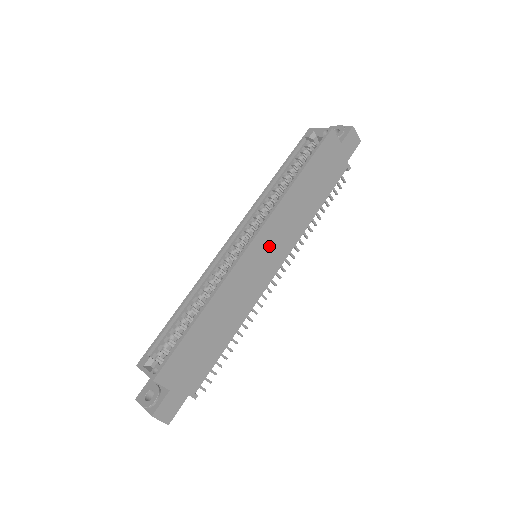
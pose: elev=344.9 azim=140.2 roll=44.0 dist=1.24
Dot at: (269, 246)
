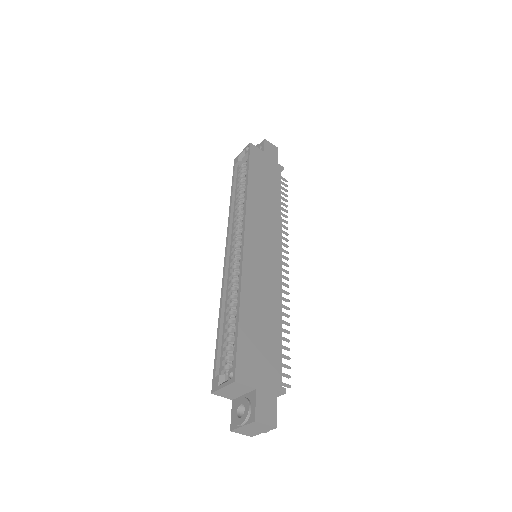
Dot at: (261, 237)
